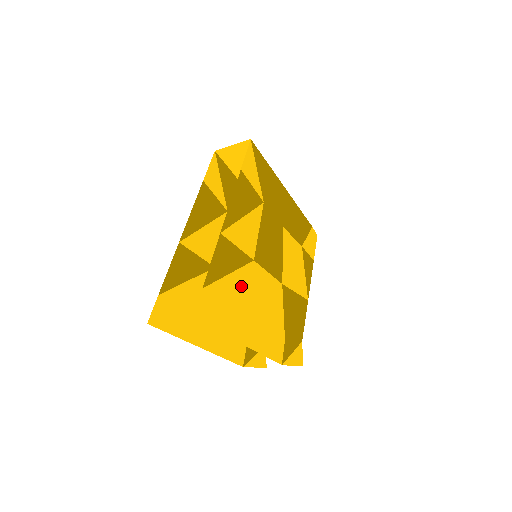
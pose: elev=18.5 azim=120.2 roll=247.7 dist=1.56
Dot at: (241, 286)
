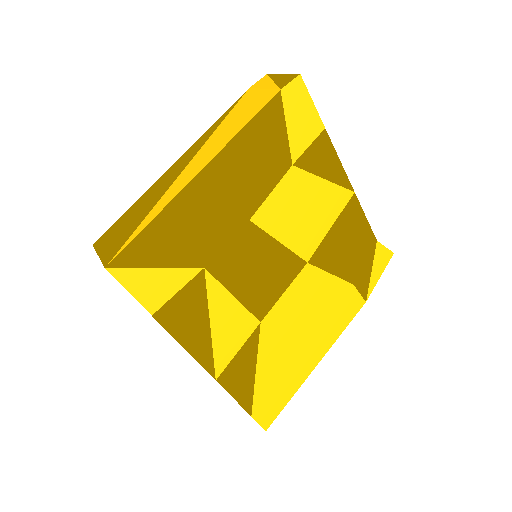
Dot at: (273, 356)
